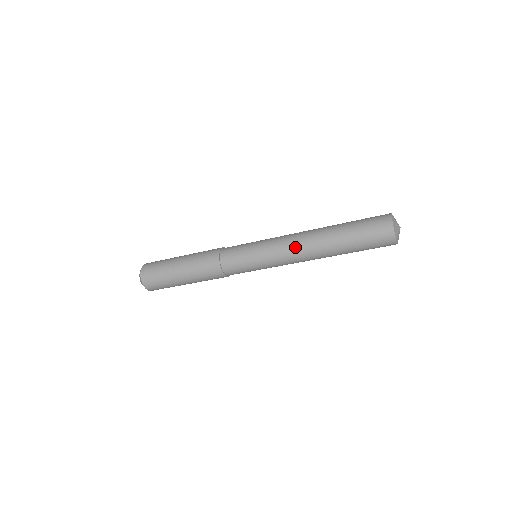
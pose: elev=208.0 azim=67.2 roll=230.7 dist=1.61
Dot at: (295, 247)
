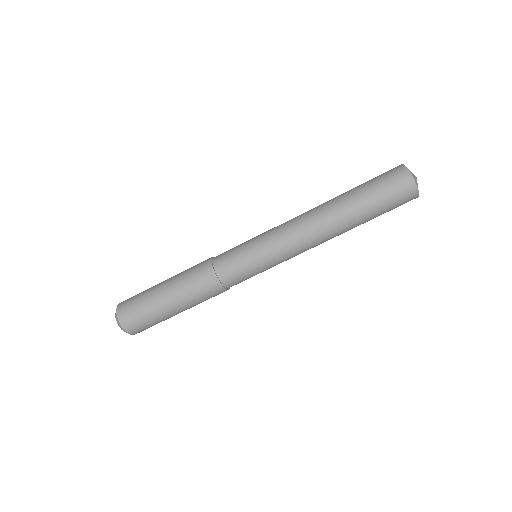
Dot at: (303, 230)
